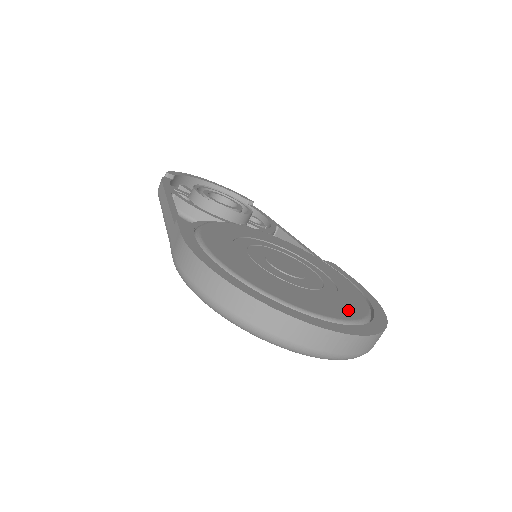
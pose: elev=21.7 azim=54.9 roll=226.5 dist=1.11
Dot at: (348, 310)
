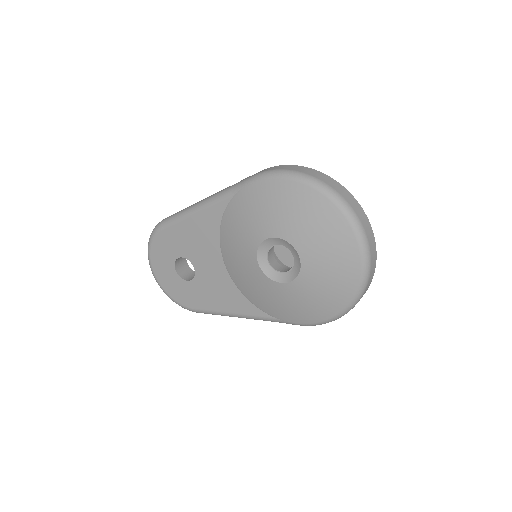
Dot at: occluded
